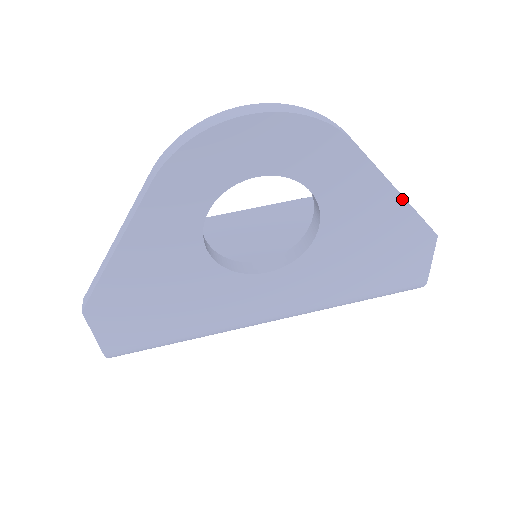
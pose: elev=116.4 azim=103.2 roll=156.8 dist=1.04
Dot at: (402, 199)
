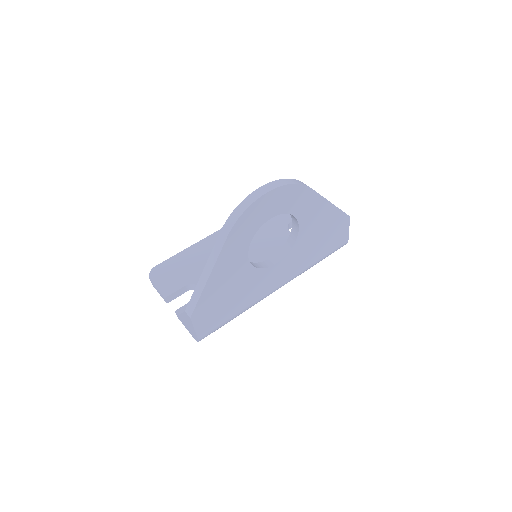
Dot at: (333, 205)
